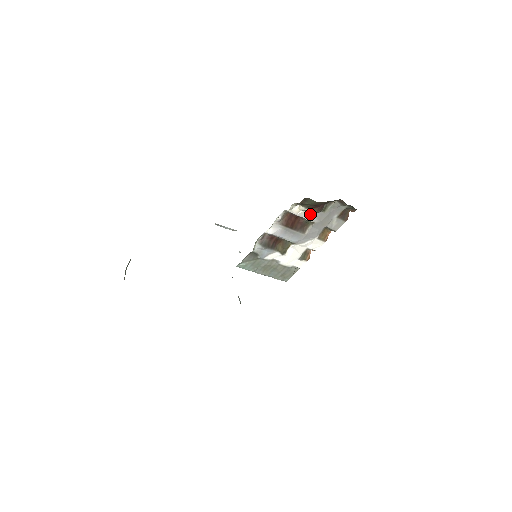
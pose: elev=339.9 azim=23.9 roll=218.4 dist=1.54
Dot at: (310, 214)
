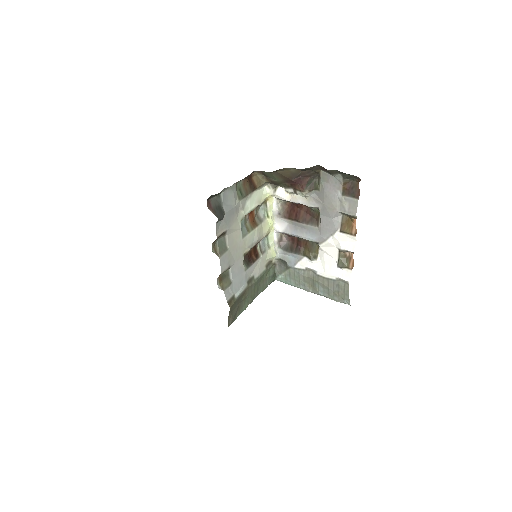
Dot at: (305, 197)
